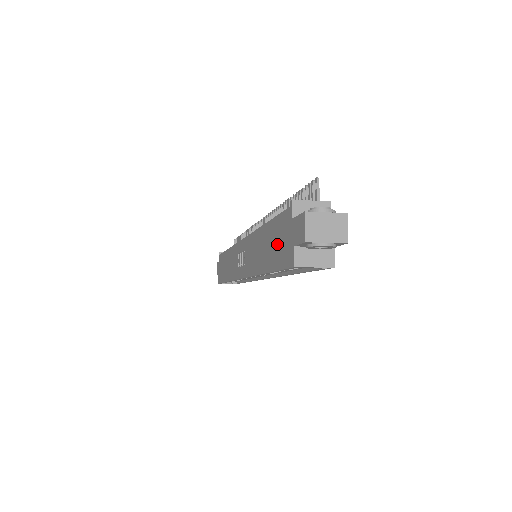
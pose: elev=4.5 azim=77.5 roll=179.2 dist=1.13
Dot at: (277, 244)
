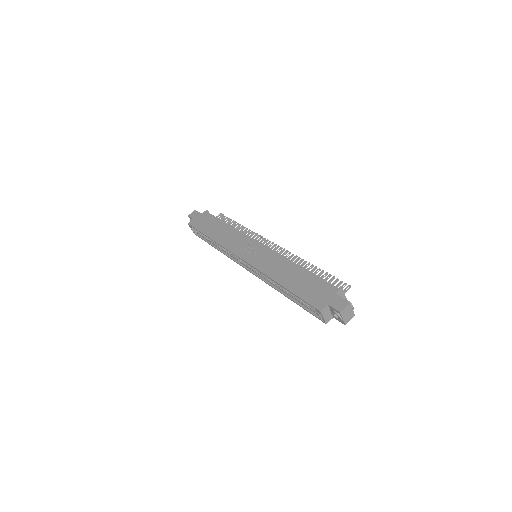
Dot at: (310, 288)
